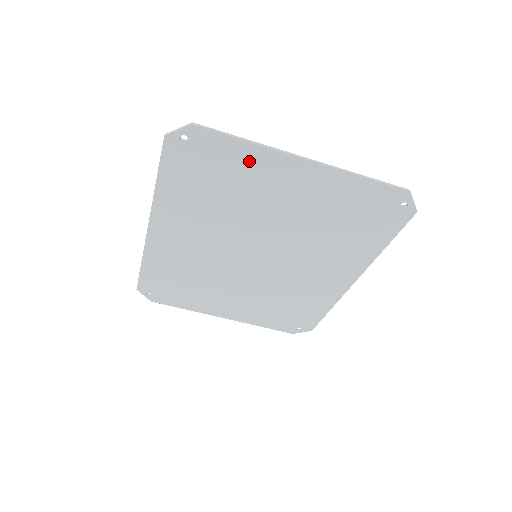
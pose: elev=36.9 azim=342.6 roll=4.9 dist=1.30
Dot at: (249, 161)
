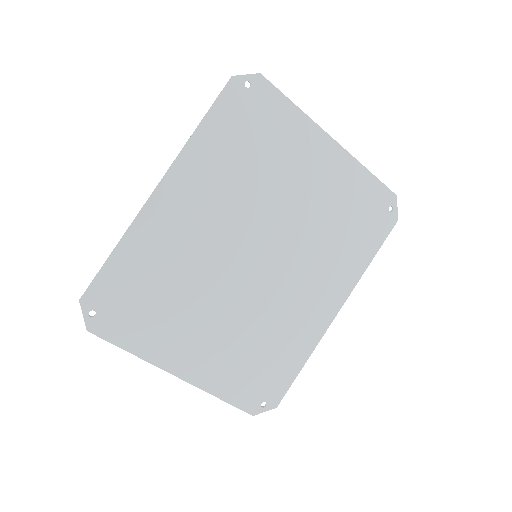
Dot at: (291, 127)
